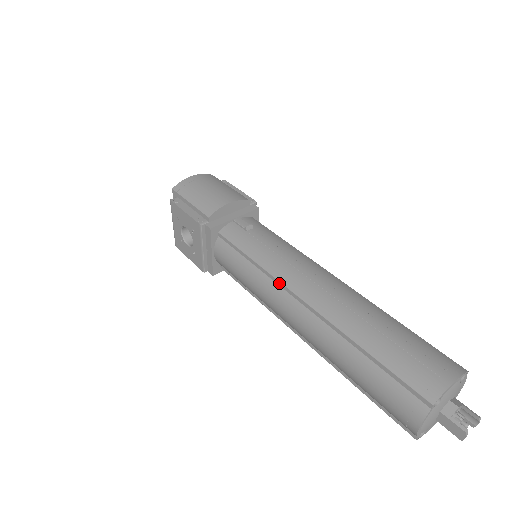
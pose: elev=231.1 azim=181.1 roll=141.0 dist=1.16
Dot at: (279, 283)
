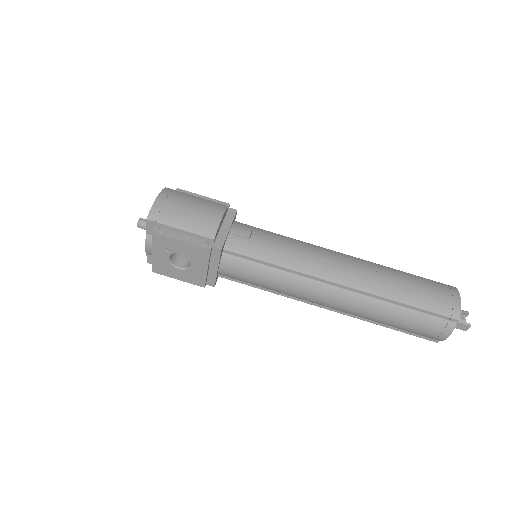
Dot at: (310, 277)
